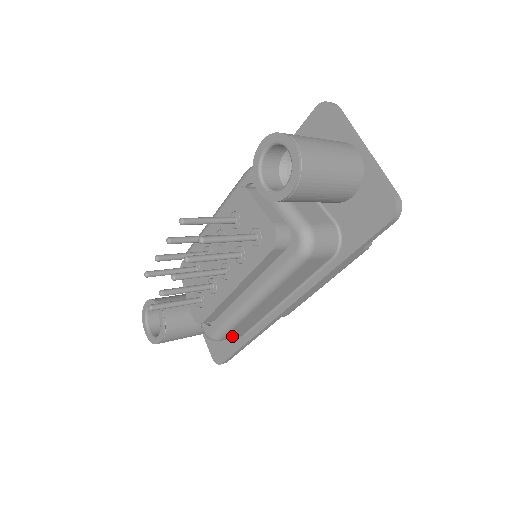
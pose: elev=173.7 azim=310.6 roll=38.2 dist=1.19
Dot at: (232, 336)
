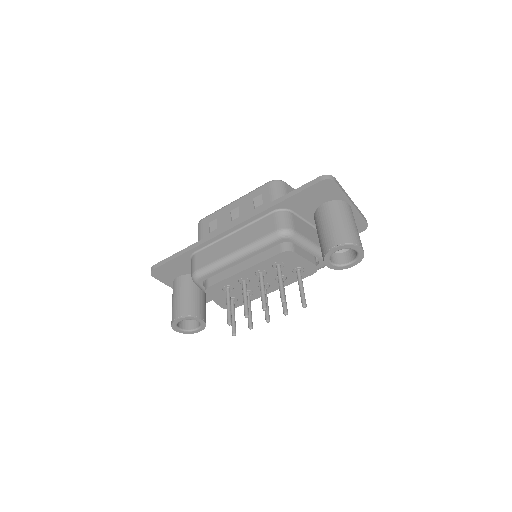
Dot at: occluded
